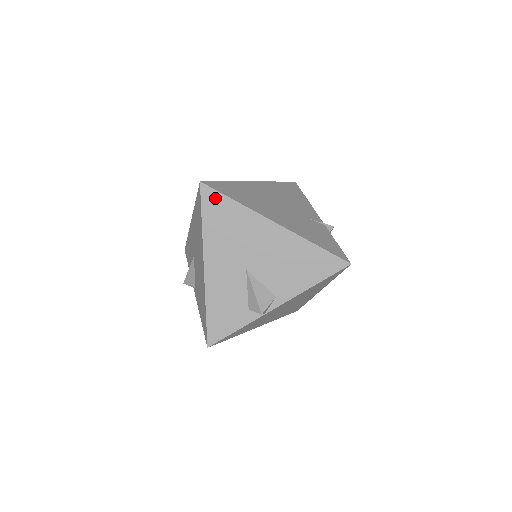
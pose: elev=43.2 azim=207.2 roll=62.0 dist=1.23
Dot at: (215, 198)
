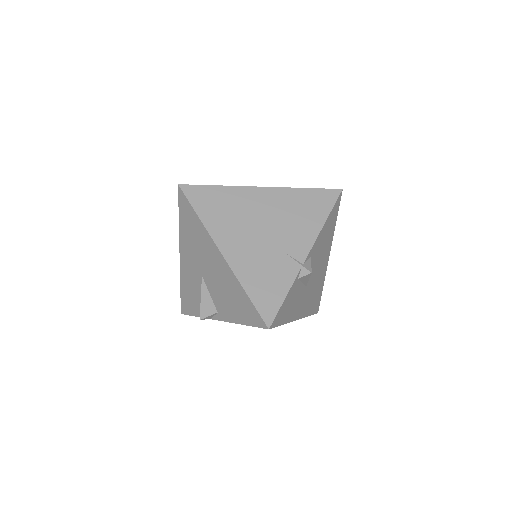
Dot at: (186, 205)
